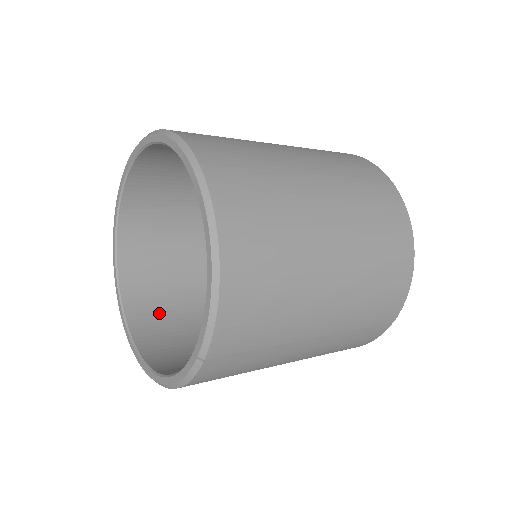
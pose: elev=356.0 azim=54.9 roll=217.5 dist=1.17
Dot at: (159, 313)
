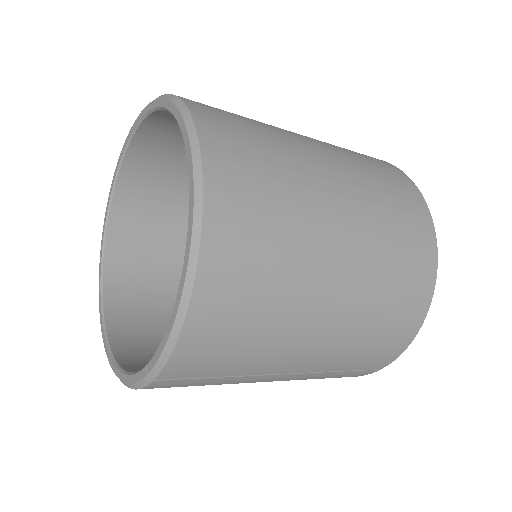
Dot at: (140, 282)
